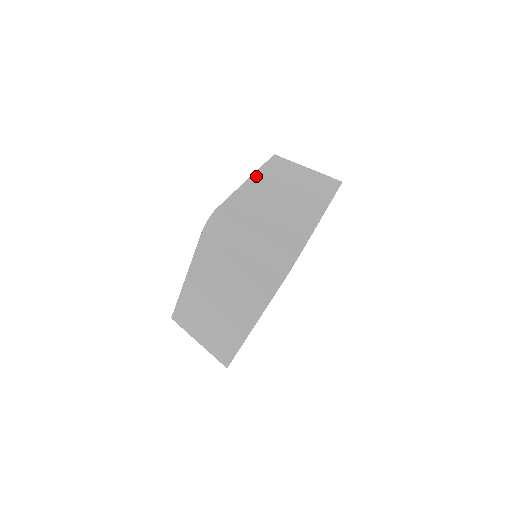
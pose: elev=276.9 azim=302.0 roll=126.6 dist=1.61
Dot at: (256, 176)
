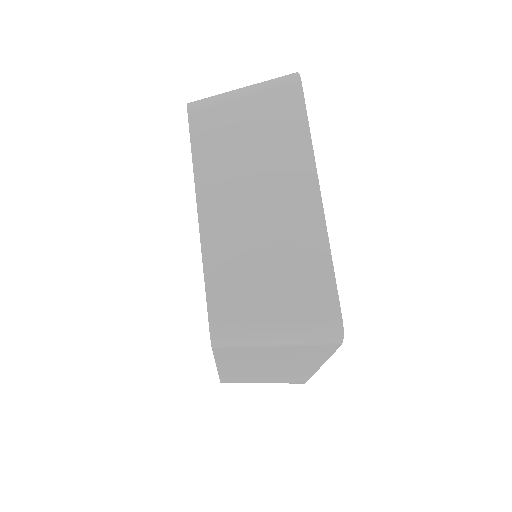
Dot at: occluded
